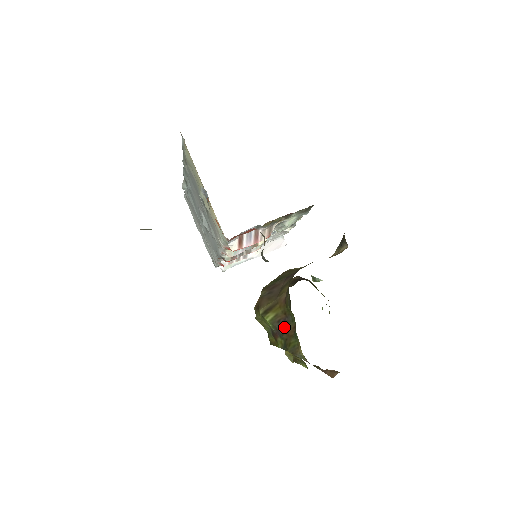
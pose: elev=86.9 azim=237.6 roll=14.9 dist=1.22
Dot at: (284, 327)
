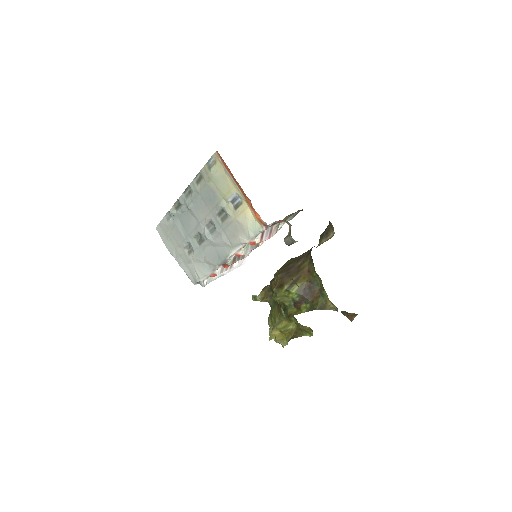
Dot at: (310, 292)
